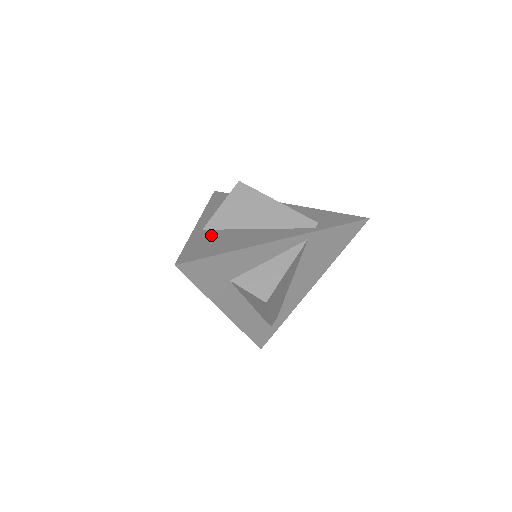
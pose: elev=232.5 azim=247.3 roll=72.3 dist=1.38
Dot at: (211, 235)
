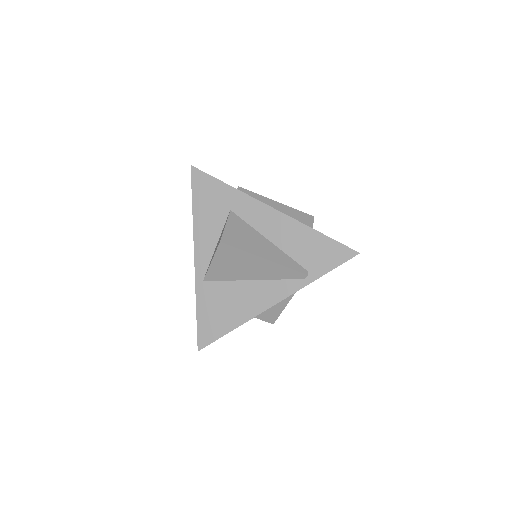
Dot at: (213, 294)
